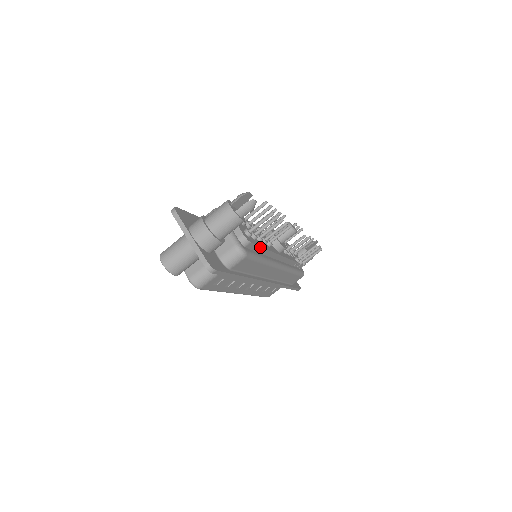
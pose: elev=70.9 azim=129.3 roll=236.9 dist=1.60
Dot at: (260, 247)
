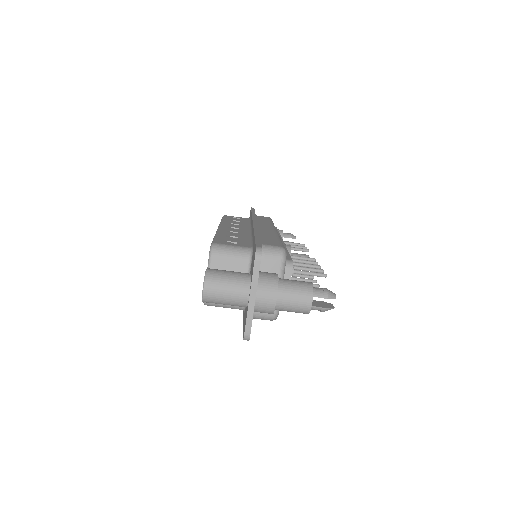
Dot at: occluded
